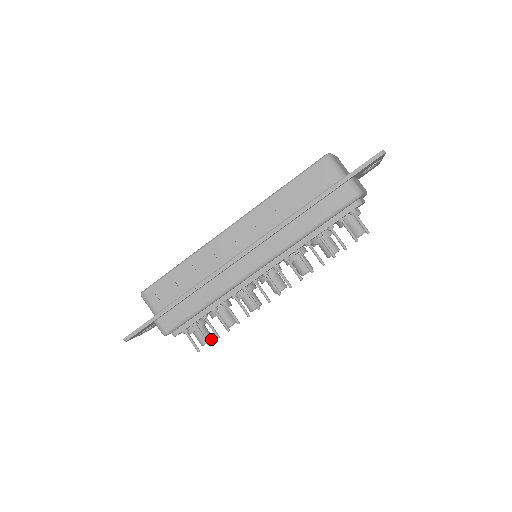
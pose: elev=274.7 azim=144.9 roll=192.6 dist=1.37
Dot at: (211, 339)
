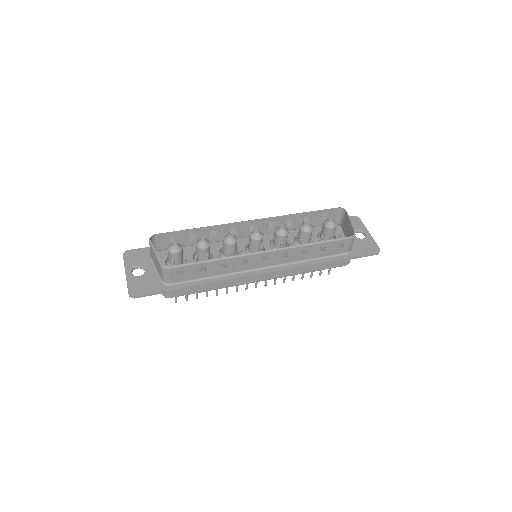
Dot at: occluded
